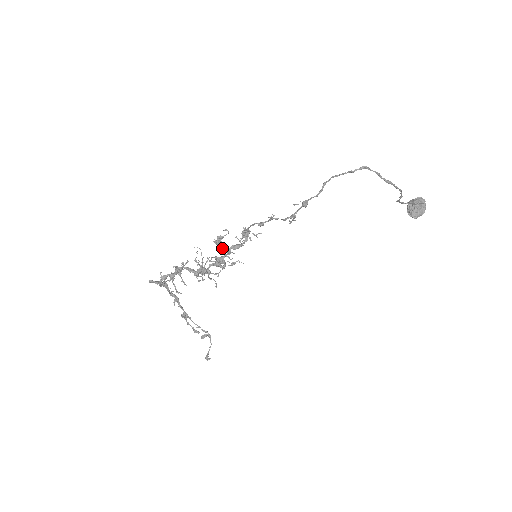
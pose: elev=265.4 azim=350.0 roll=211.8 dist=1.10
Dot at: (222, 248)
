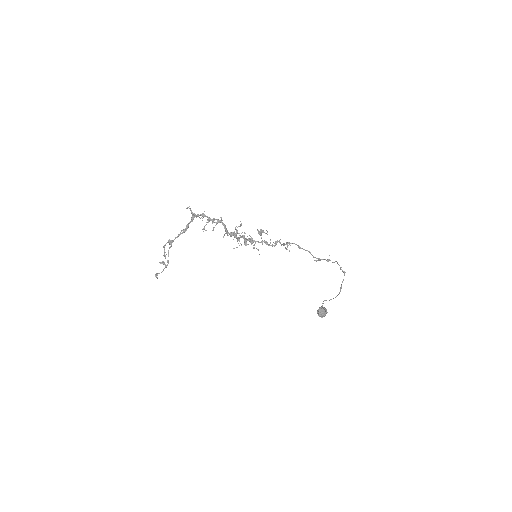
Dot at: (261, 237)
